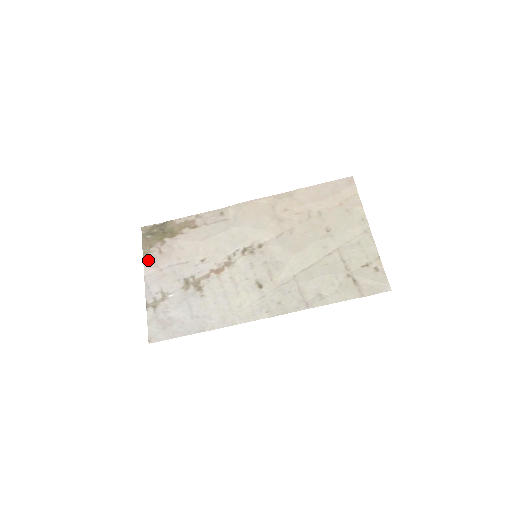
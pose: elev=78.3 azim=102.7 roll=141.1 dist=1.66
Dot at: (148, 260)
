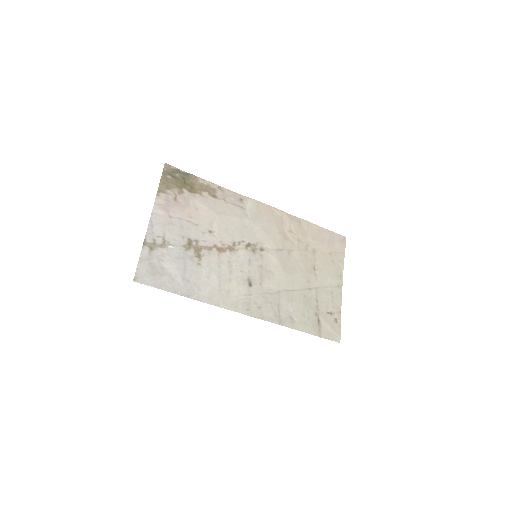
Dot at: (161, 199)
